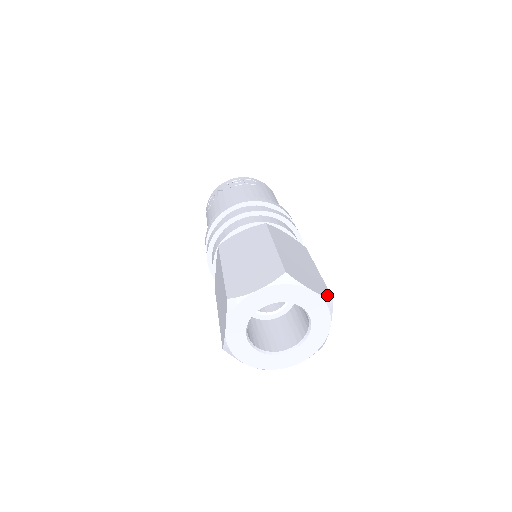
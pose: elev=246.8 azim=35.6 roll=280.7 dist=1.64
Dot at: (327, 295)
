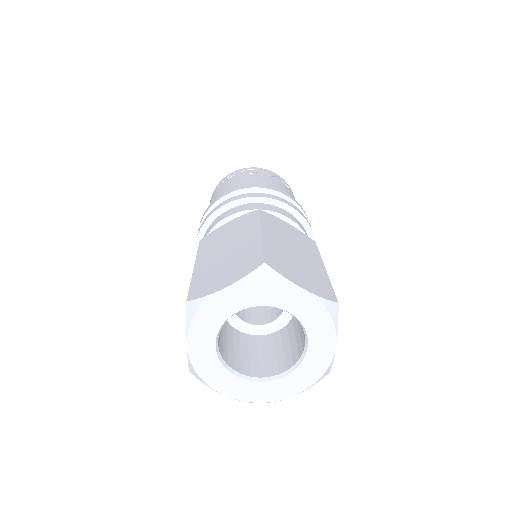
Dot at: occluded
